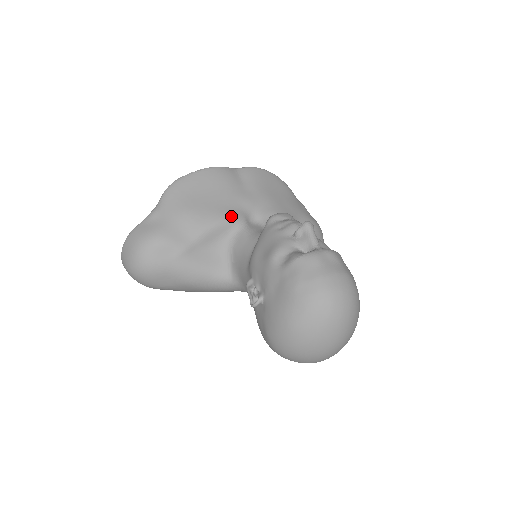
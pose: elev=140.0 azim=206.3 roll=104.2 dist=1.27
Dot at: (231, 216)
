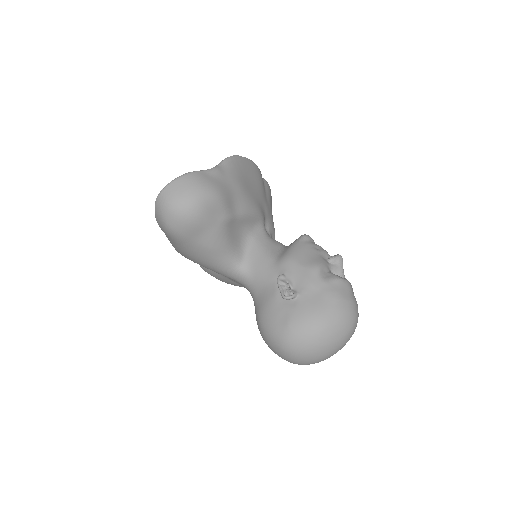
Dot at: (261, 213)
